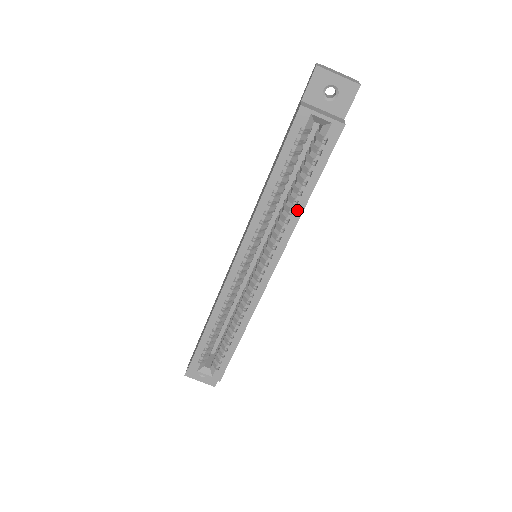
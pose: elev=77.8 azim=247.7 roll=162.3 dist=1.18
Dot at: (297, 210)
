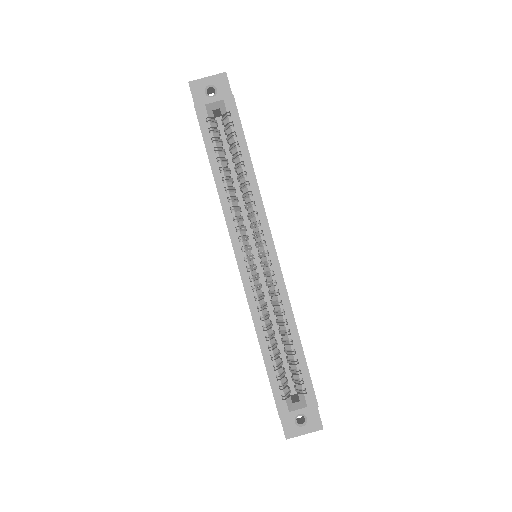
Dot at: (251, 179)
